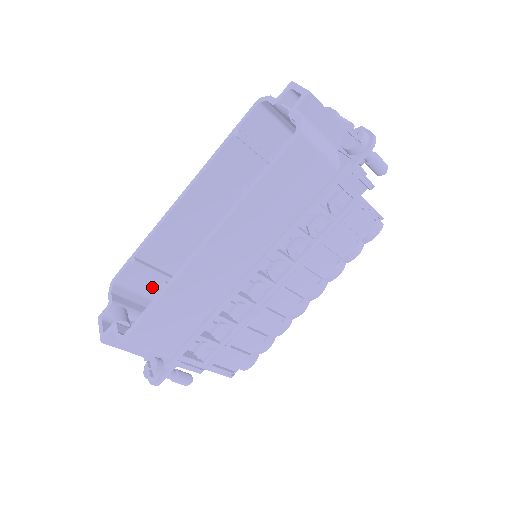
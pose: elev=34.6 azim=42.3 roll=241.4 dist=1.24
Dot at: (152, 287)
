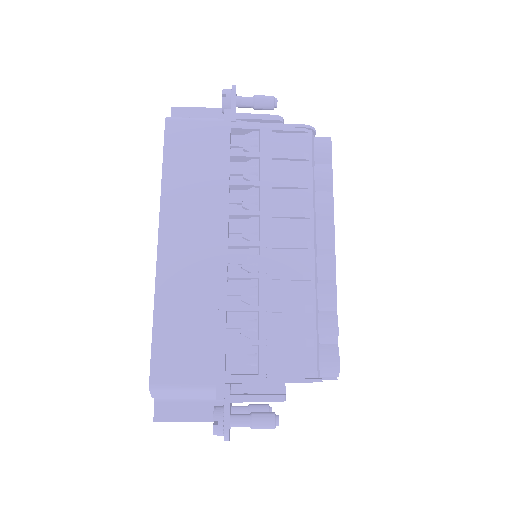
Dot at: occluded
